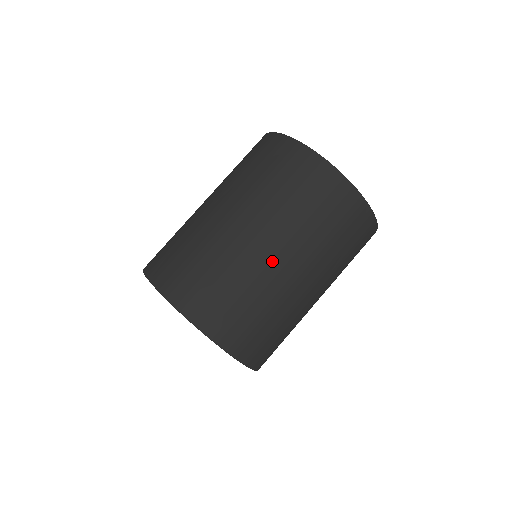
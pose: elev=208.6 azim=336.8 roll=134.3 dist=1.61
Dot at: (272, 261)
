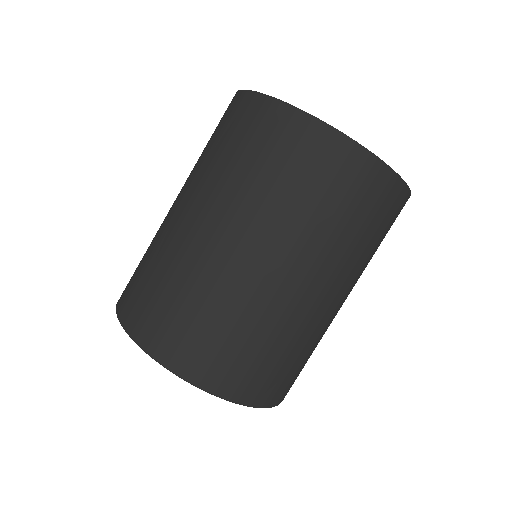
Dot at: occluded
